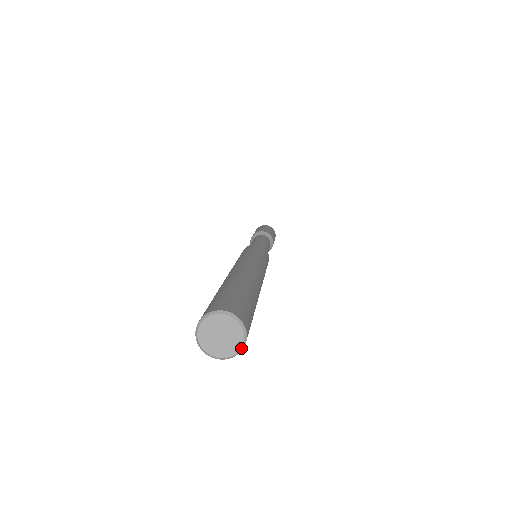
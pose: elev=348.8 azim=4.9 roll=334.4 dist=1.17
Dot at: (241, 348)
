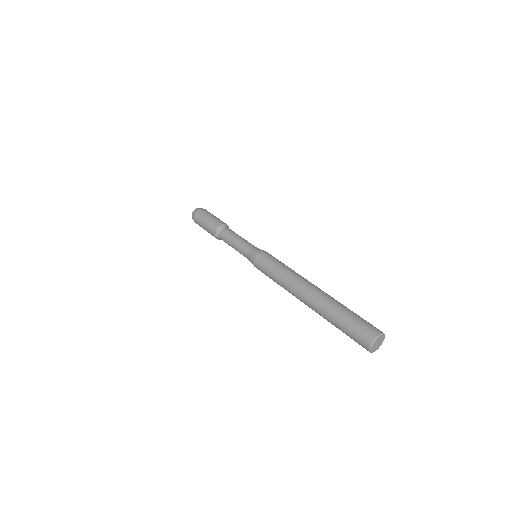
Dot at: occluded
